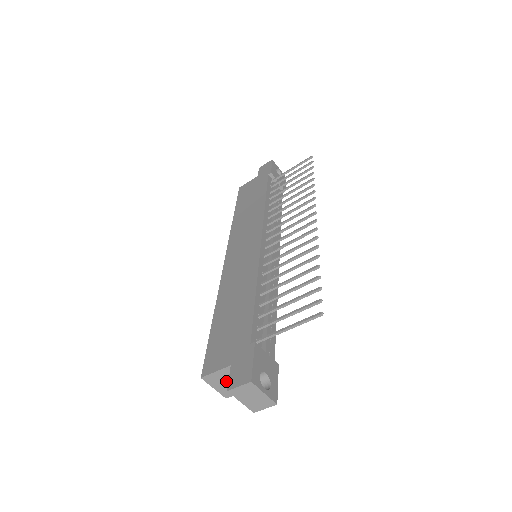
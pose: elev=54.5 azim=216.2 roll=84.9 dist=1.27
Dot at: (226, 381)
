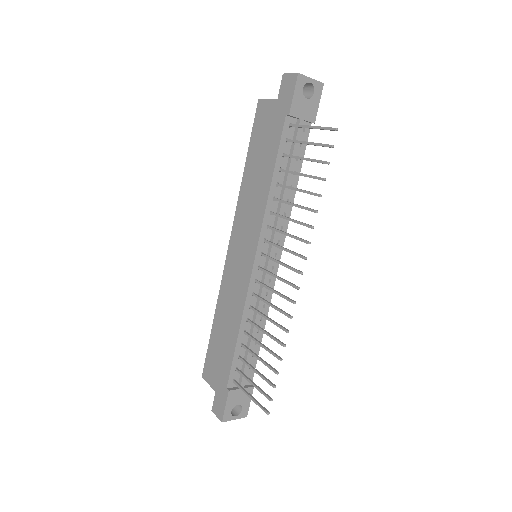
Dot at: occluded
